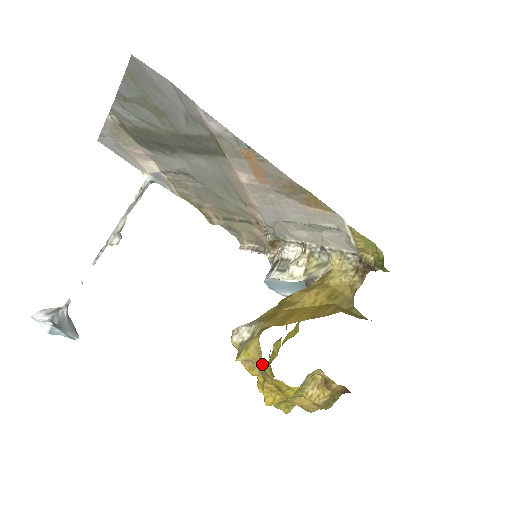
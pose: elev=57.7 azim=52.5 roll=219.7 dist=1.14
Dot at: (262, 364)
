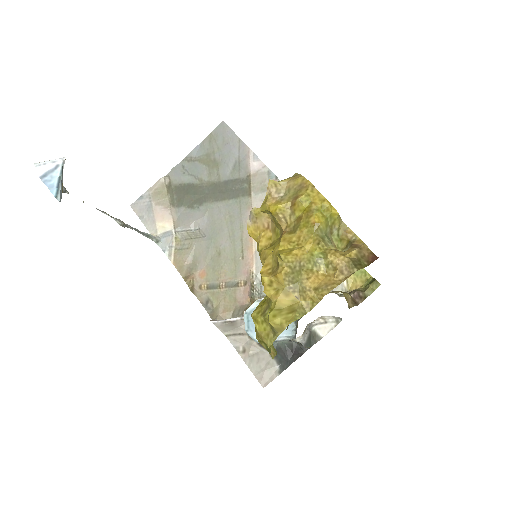
Dot at: (300, 176)
